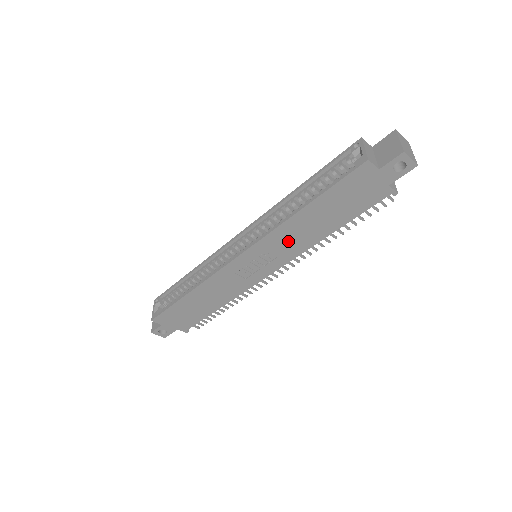
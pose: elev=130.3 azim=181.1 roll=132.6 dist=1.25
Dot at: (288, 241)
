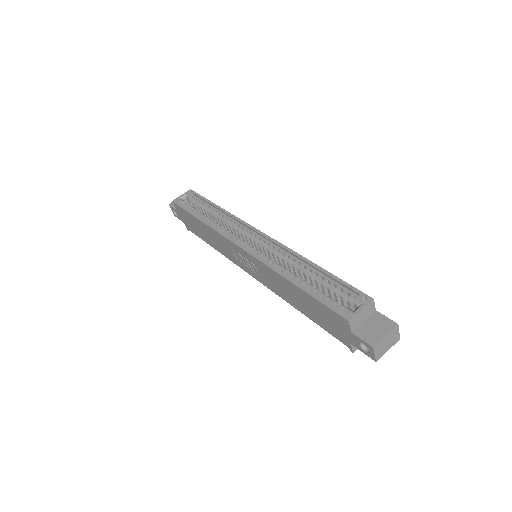
Dot at: (273, 280)
